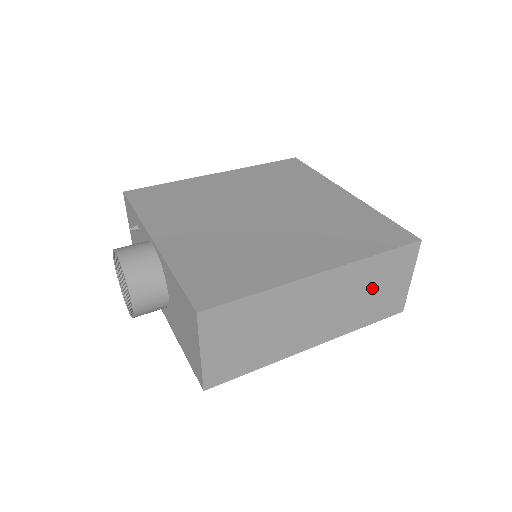
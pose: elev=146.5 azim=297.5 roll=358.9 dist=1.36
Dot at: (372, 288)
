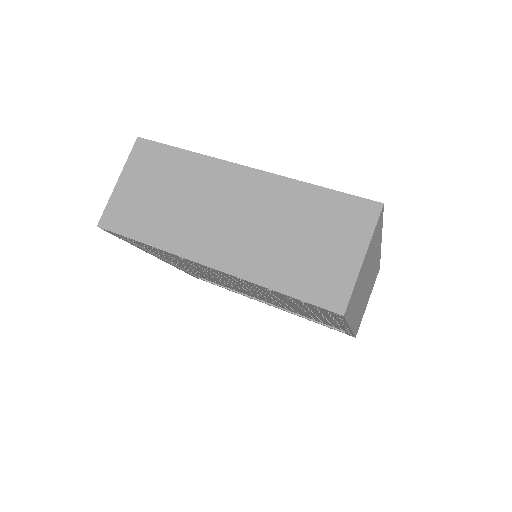
Dot at: (301, 232)
